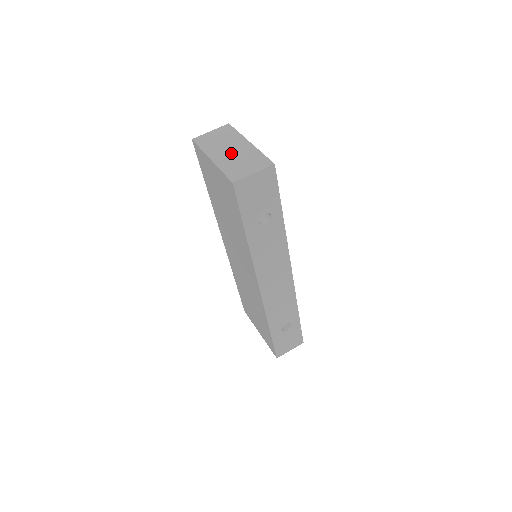
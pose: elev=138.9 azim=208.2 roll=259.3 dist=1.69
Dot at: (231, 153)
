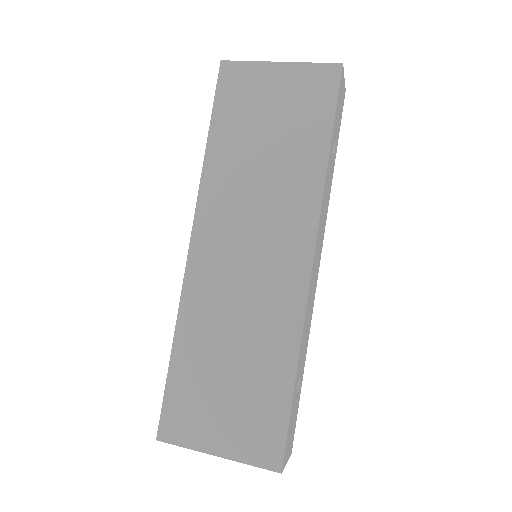
Dot at: occluded
